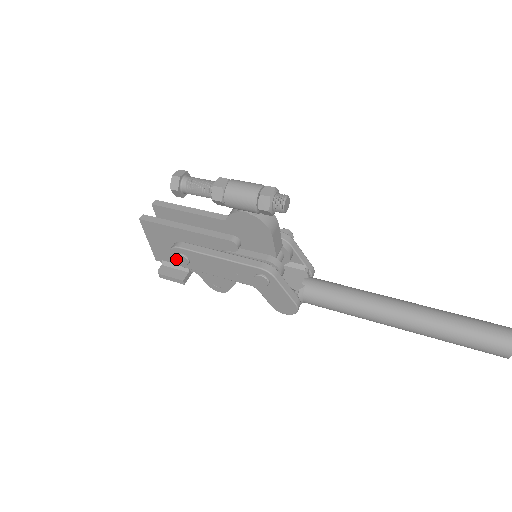
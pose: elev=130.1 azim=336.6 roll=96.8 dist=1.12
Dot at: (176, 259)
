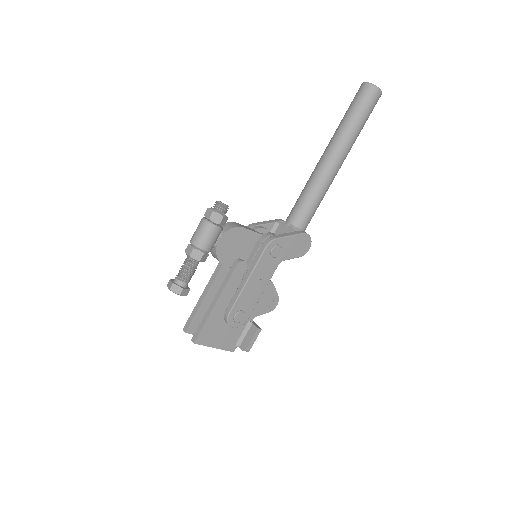
Dot at: (238, 324)
